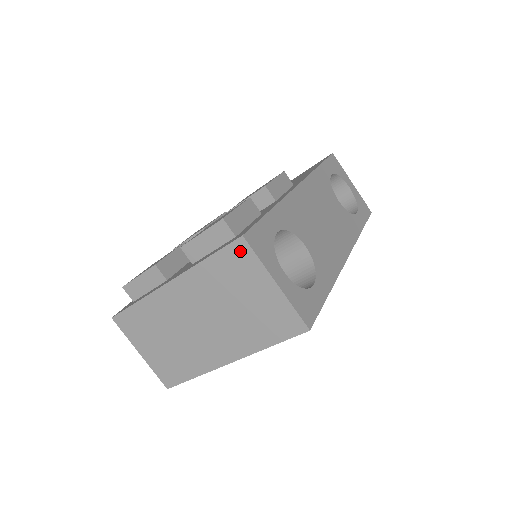
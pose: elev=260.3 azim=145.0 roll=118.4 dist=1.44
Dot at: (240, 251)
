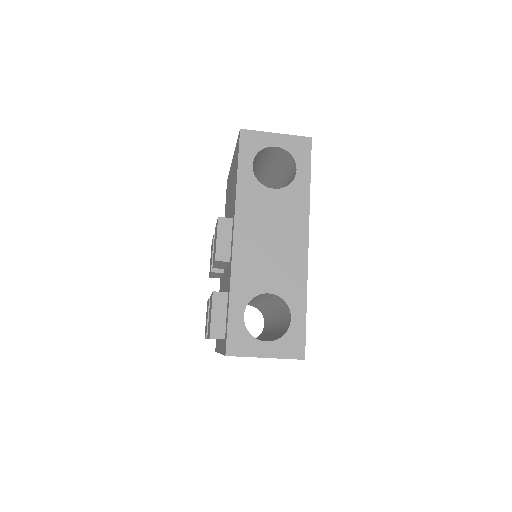
Dot at: occluded
